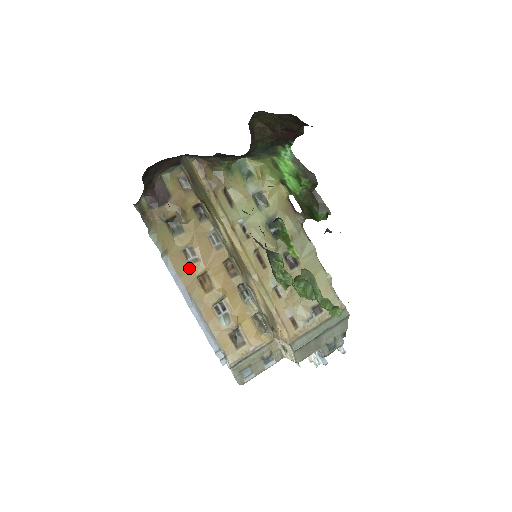
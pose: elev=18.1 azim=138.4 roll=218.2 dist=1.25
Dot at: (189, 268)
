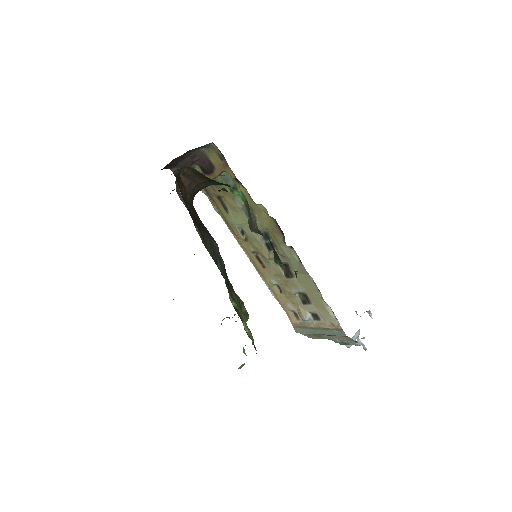
Dot at: occluded
